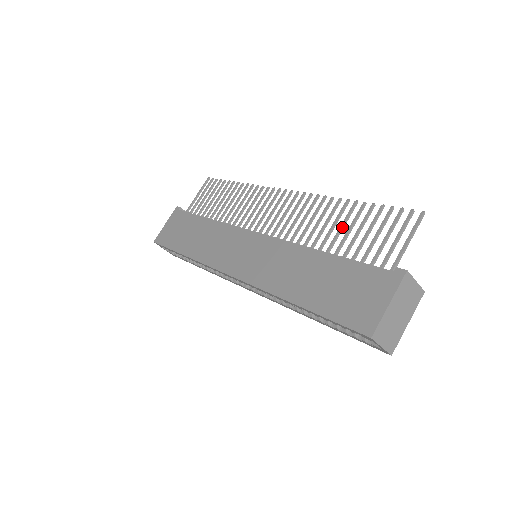
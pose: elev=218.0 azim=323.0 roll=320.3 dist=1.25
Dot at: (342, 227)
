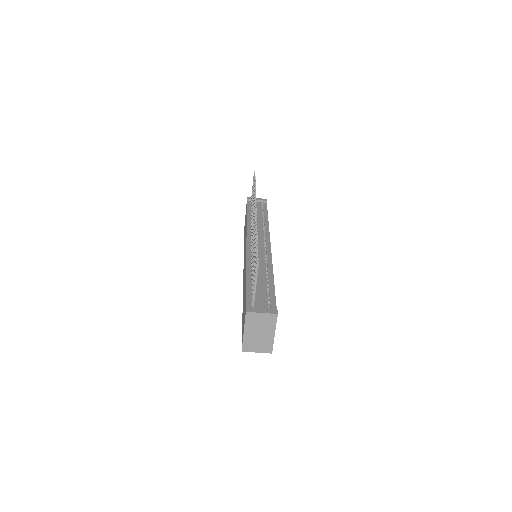
Dot at: occluded
